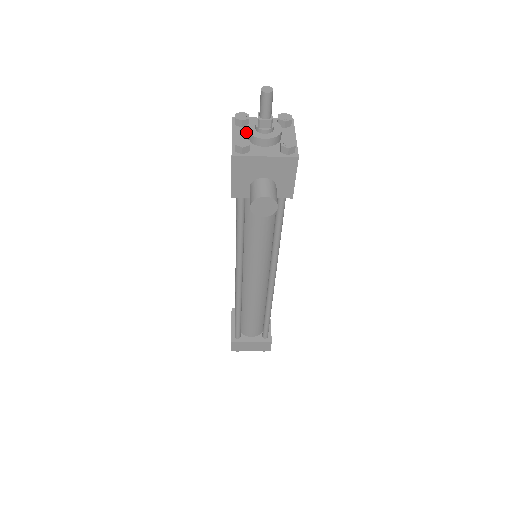
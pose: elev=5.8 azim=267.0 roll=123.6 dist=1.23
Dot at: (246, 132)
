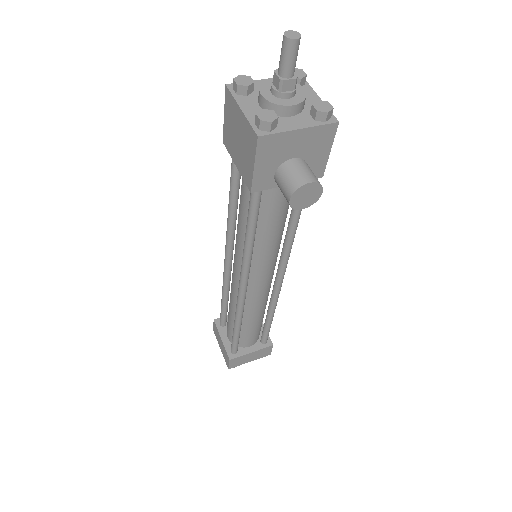
Dot at: (256, 101)
